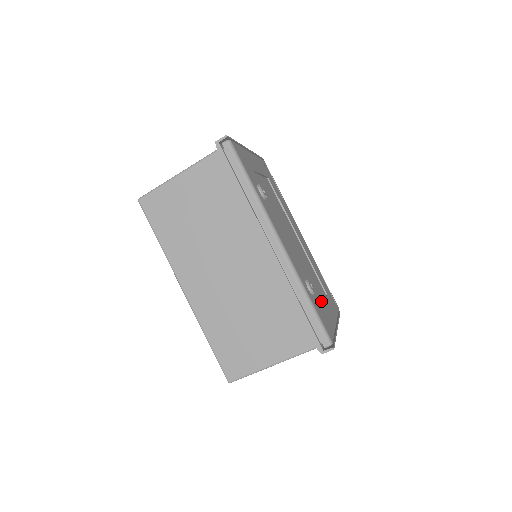
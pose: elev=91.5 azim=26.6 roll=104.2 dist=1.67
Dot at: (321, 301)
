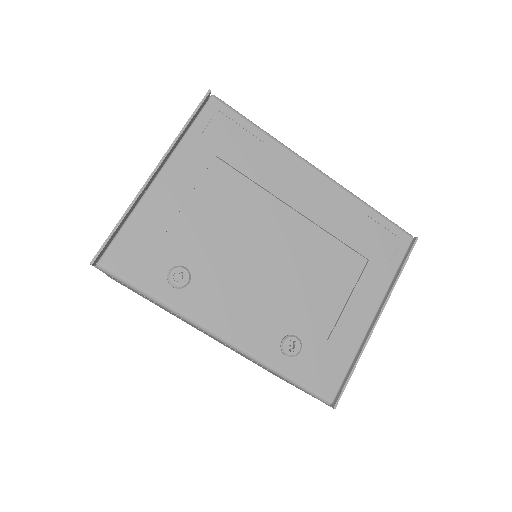
Dot at: (336, 314)
